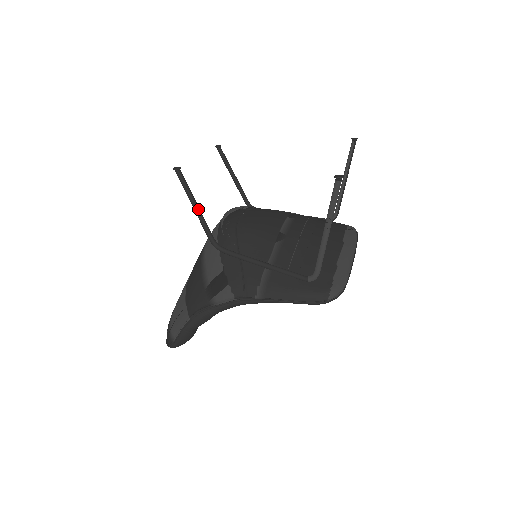
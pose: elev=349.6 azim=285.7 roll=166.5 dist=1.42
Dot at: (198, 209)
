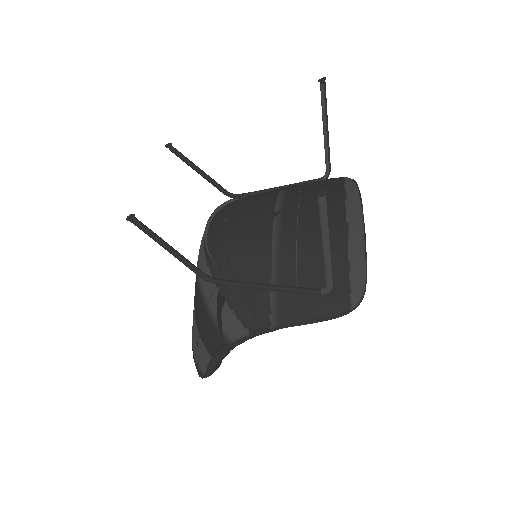
Dot at: (173, 251)
